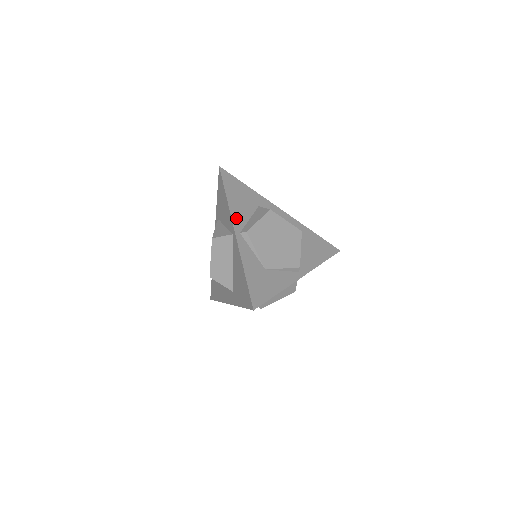
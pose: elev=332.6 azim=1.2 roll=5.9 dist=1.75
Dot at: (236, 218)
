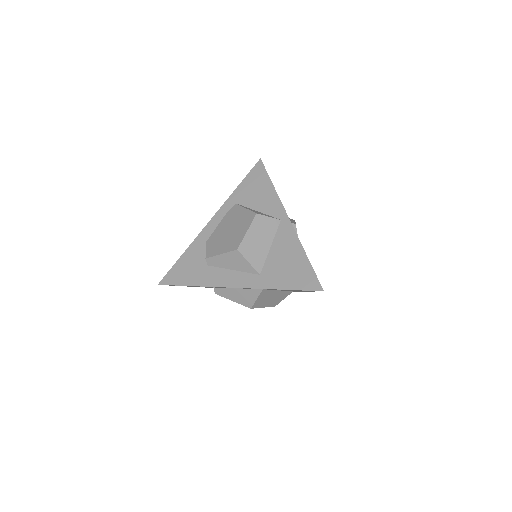
Dot at: occluded
